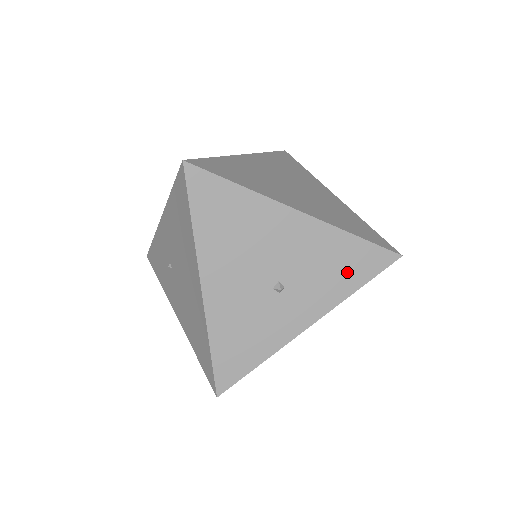
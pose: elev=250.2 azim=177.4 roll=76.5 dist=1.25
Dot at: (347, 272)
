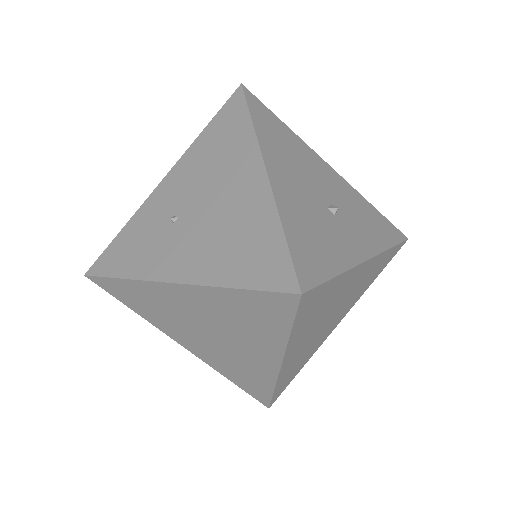
Dot at: (378, 229)
